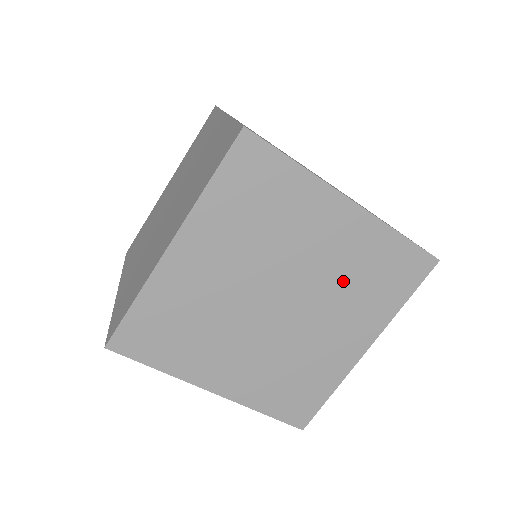
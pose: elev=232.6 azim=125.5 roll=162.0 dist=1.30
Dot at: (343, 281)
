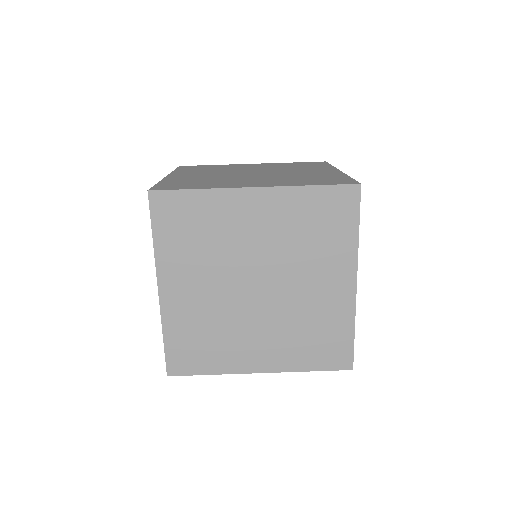
Dot at: (294, 245)
